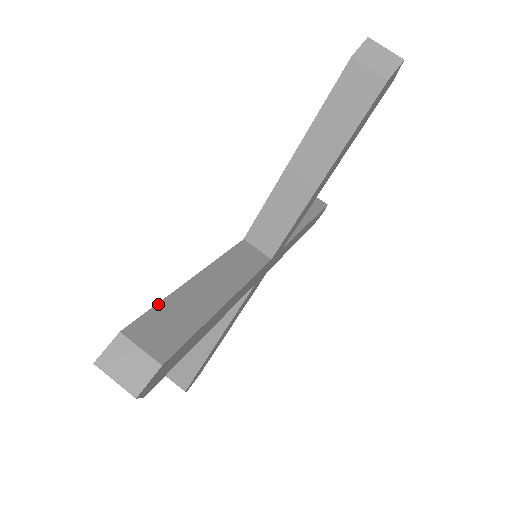
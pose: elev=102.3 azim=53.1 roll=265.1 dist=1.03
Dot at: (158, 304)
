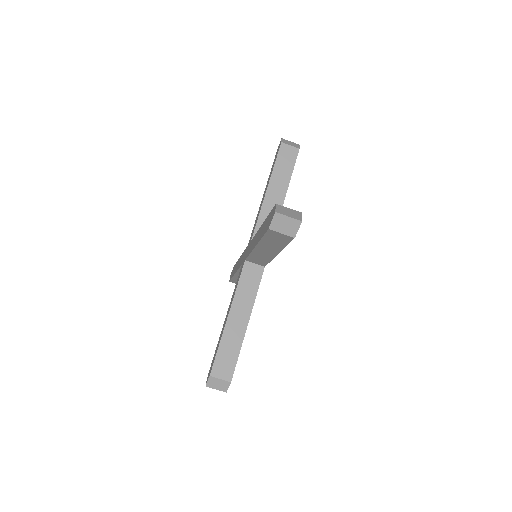
Dot at: (218, 350)
